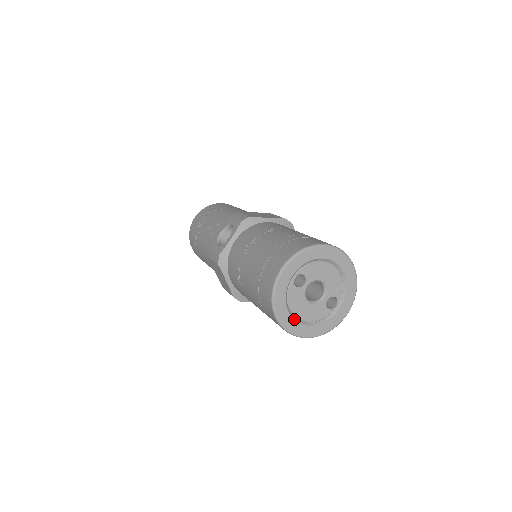
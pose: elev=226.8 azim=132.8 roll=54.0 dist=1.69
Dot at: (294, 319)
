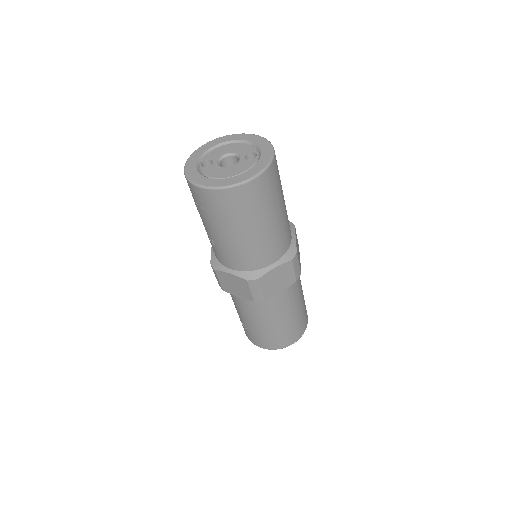
Dot at: (221, 179)
